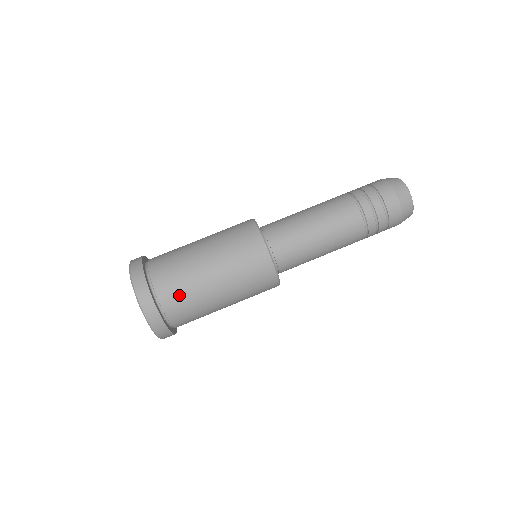
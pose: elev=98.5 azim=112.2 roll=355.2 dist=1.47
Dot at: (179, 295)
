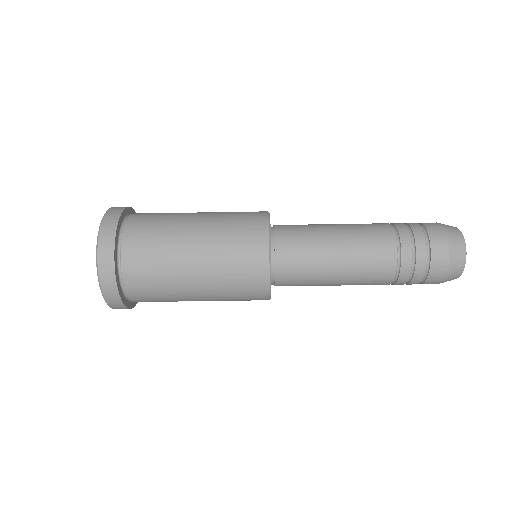
Dot at: occluded
